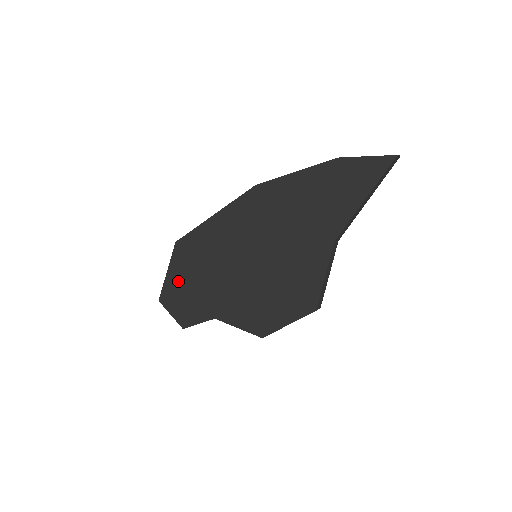
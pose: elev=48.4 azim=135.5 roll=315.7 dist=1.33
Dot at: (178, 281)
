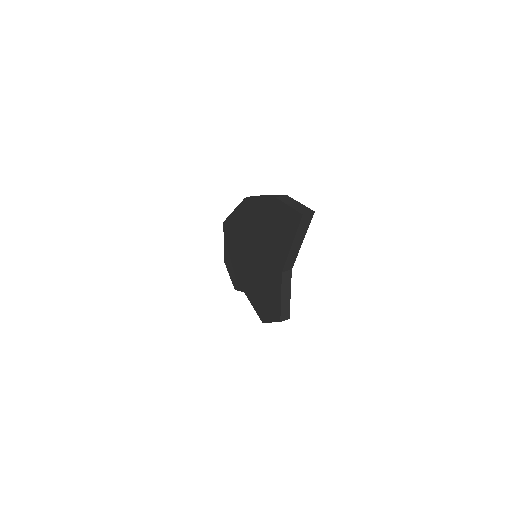
Dot at: (228, 253)
